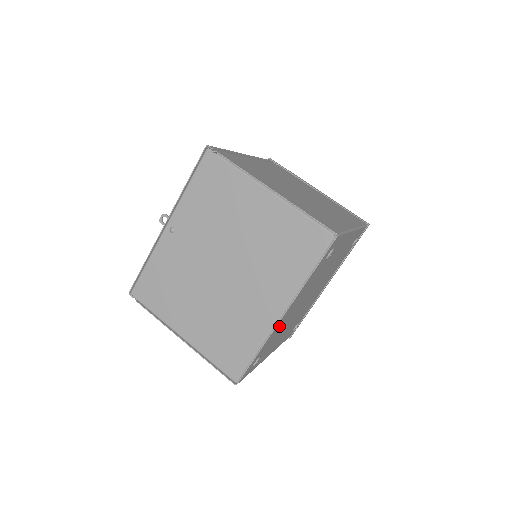
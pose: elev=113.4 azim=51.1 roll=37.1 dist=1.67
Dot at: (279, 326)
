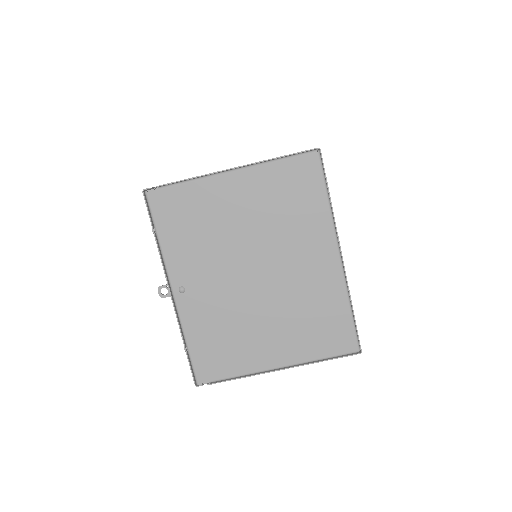
Dot at: occluded
